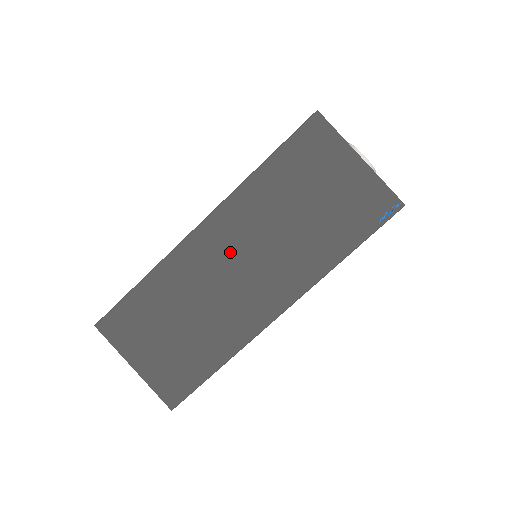
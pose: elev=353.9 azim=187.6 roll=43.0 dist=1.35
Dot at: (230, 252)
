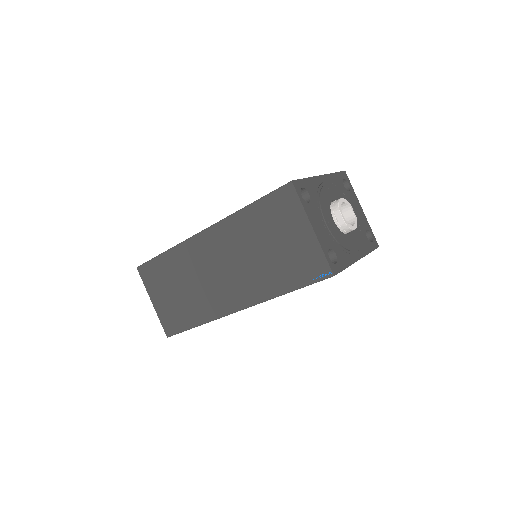
Dot at: (216, 257)
